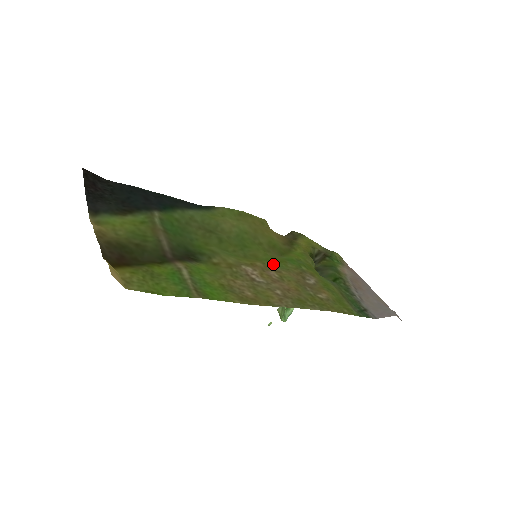
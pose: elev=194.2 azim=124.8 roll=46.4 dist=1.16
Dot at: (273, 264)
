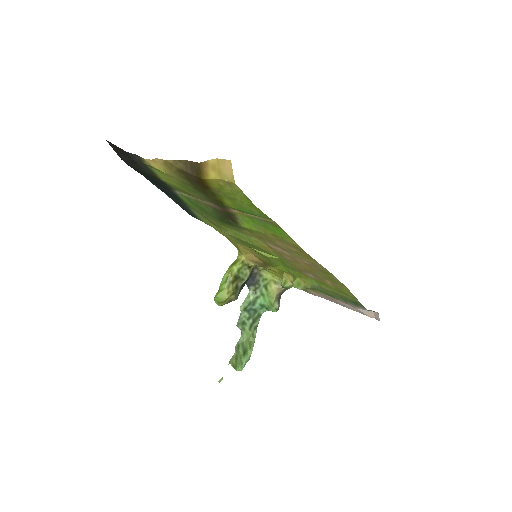
Dot at: (279, 256)
